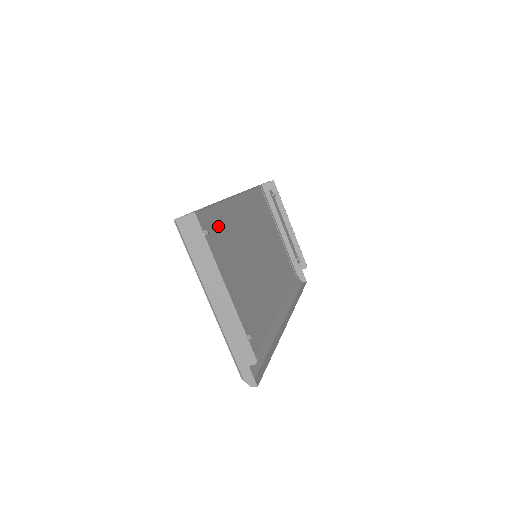
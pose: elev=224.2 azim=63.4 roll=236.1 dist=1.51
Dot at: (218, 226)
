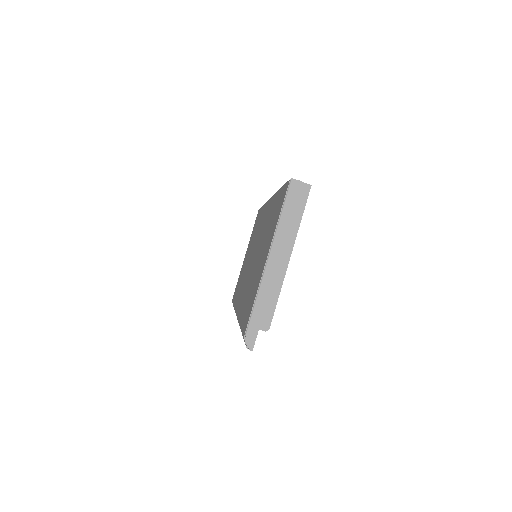
Dot at: occluded
